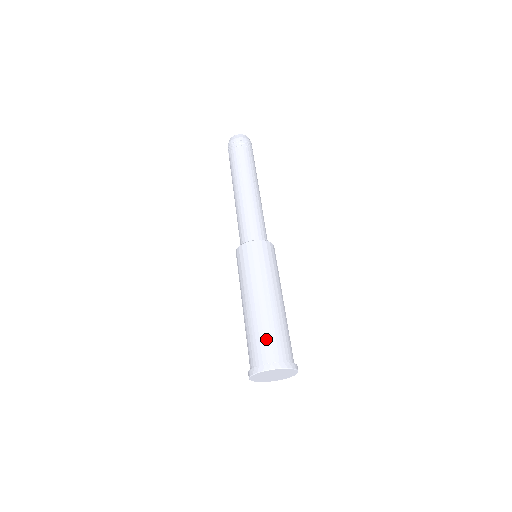
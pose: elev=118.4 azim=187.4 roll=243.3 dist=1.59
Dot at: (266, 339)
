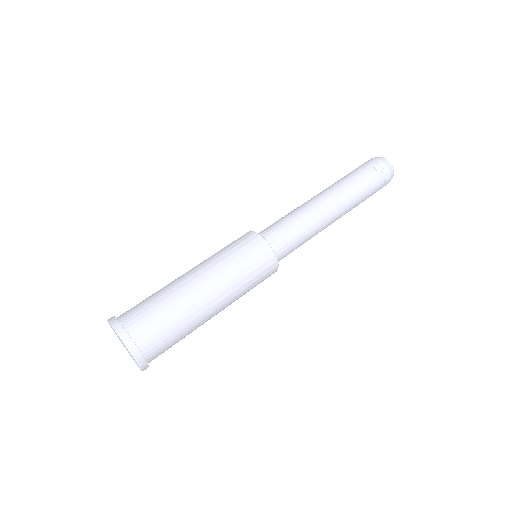
Dot at: (164, 327)
